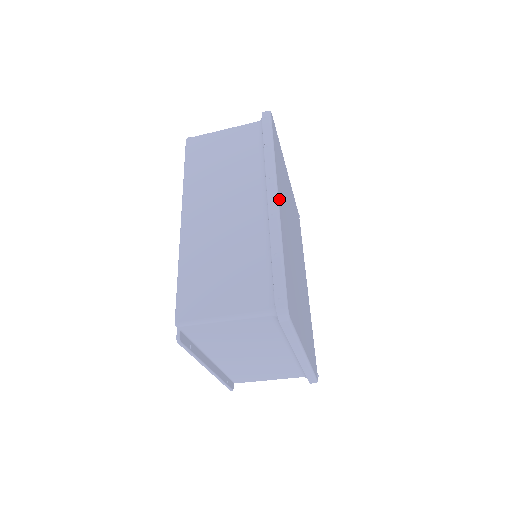
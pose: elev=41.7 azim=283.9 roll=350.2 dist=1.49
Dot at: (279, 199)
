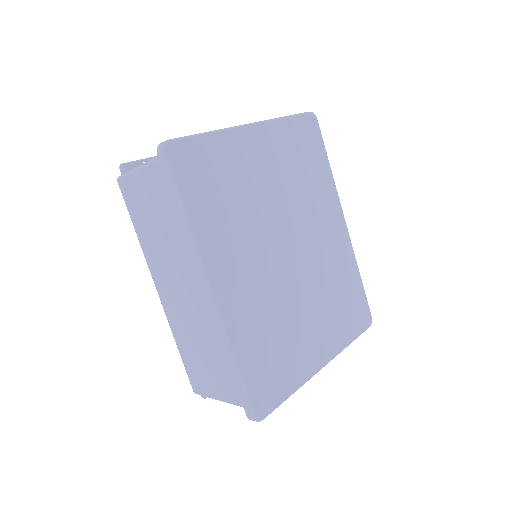
Dot at: (217, 289)
